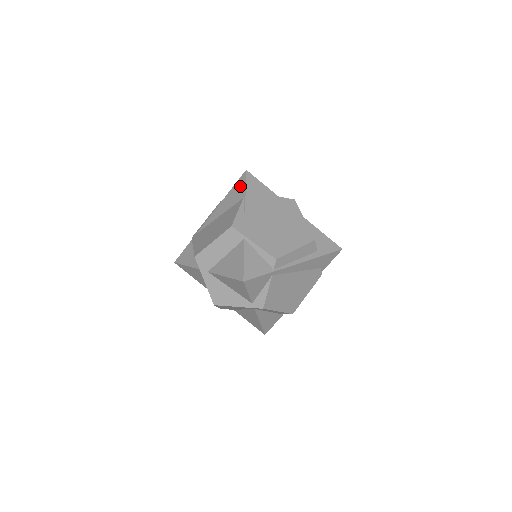
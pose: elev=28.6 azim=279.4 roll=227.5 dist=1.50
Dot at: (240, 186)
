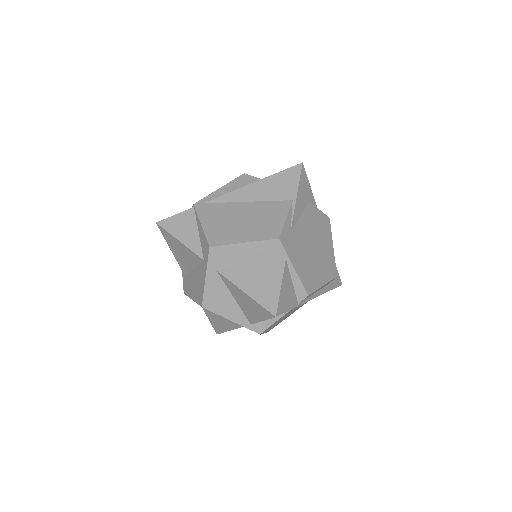
Dot at: (290, 180)
